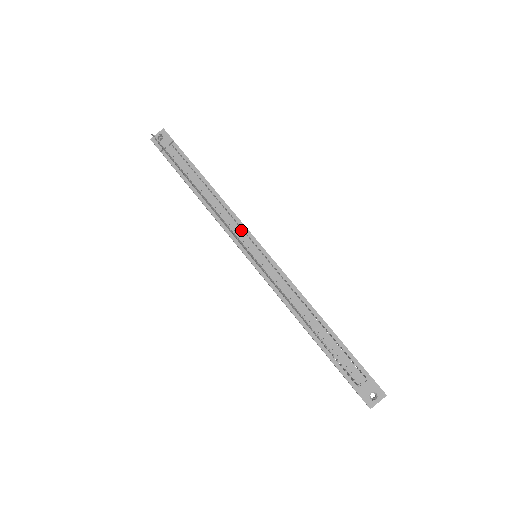
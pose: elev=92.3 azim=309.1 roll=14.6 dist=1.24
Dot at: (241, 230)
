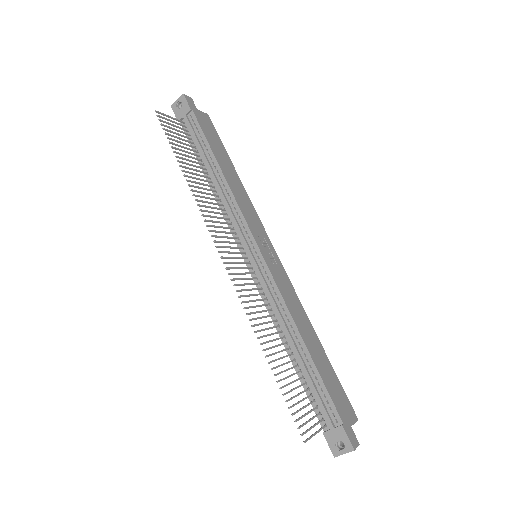
Dot at: (242, 226)
